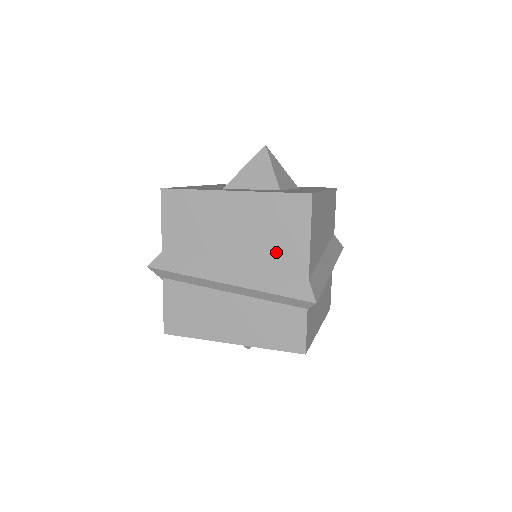
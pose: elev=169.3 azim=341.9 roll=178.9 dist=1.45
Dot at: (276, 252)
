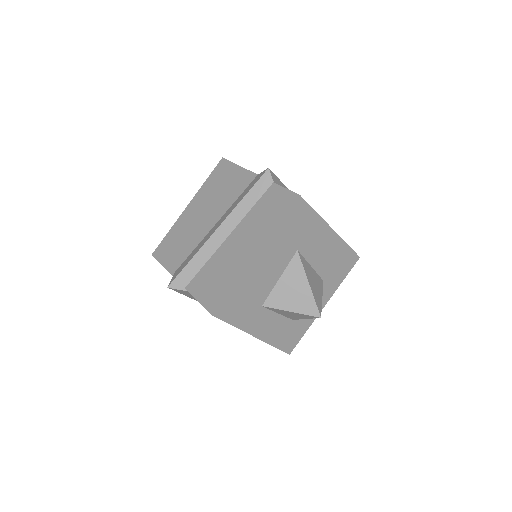
Dot at: (231, 191)
